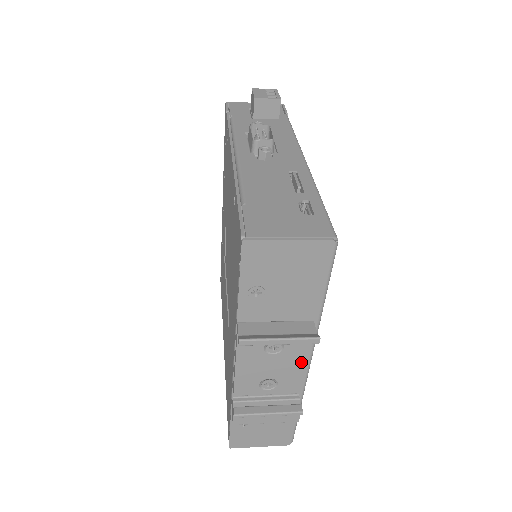
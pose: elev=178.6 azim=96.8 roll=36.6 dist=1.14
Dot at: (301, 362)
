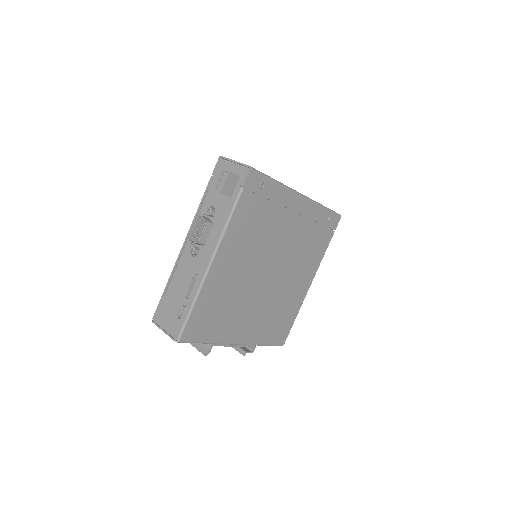
Dot at: (227, 345)
